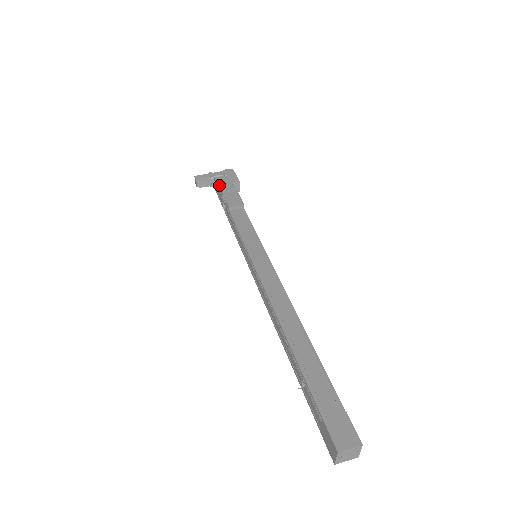
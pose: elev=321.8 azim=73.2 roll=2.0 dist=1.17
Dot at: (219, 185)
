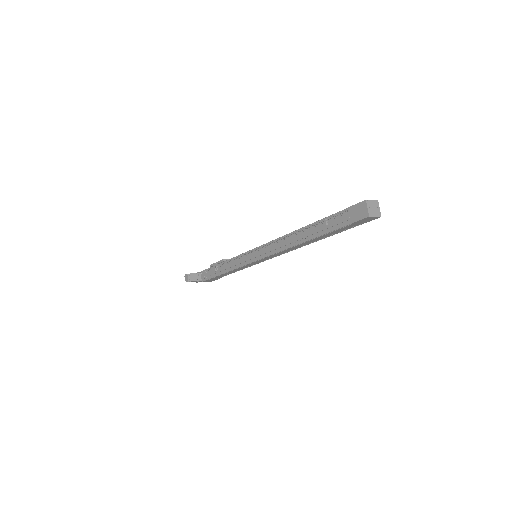
Dot at: (207, 269)
